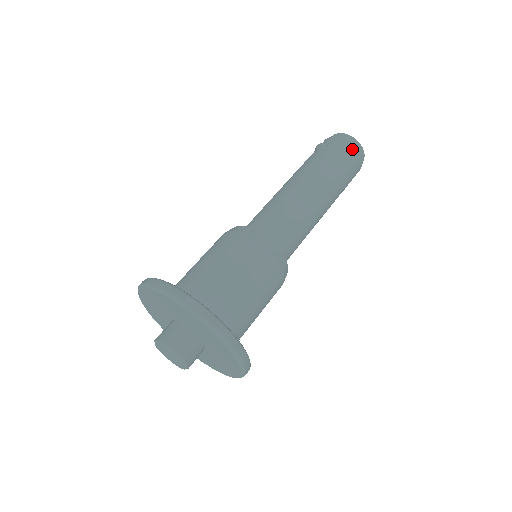
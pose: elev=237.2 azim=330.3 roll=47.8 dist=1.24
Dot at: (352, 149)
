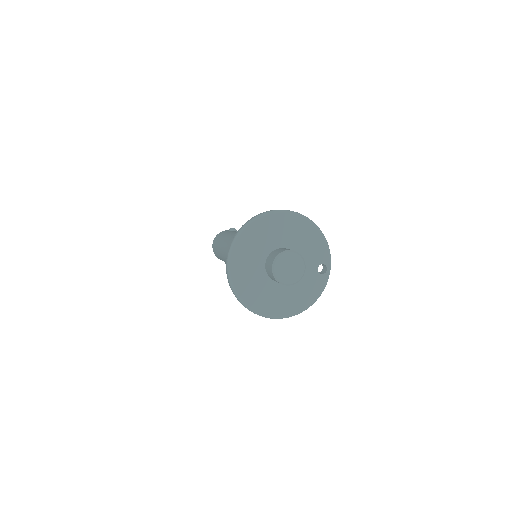
Dot at: occluded
